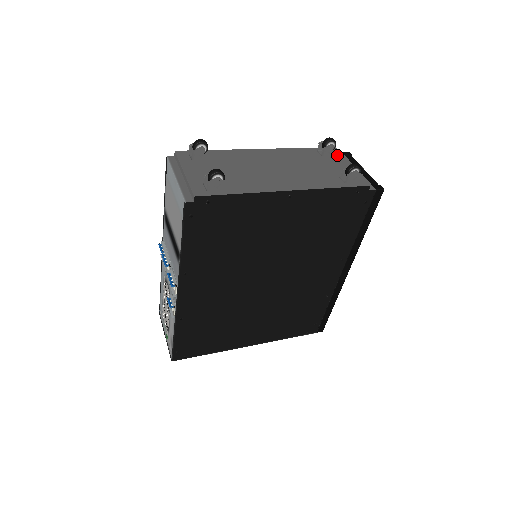
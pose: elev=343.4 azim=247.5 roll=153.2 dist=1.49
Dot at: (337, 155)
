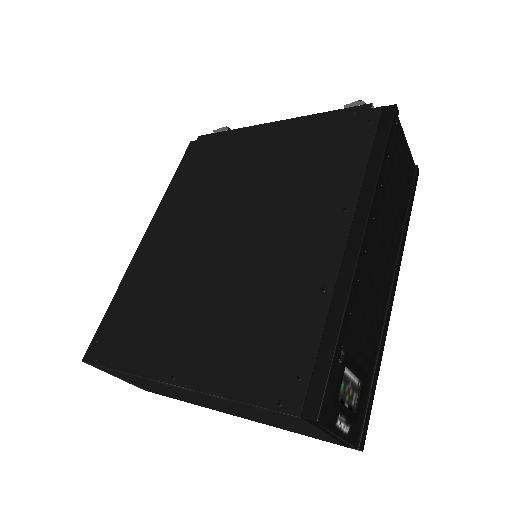
Dot at: occluded
